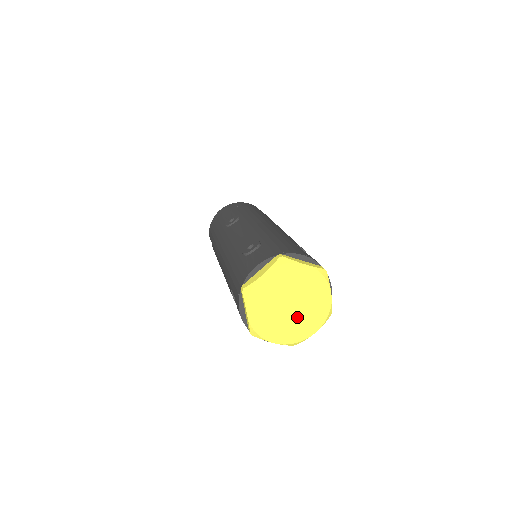
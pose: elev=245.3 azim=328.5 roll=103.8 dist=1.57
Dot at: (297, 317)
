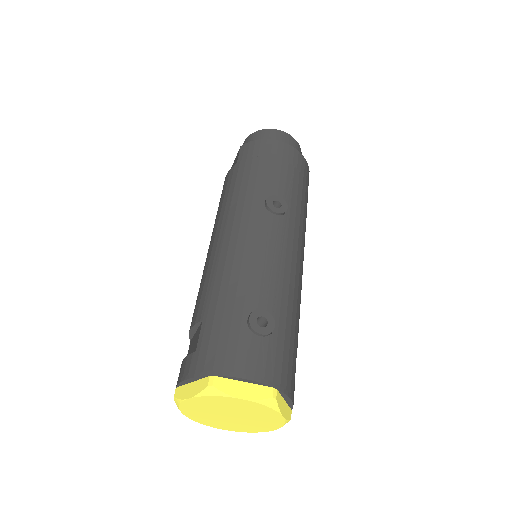
Dot at: (225, 420)
